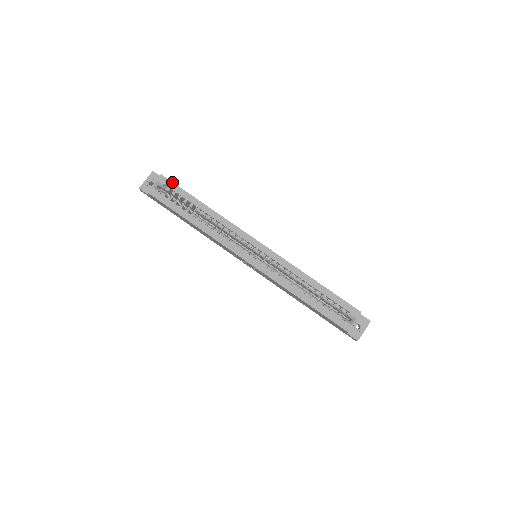
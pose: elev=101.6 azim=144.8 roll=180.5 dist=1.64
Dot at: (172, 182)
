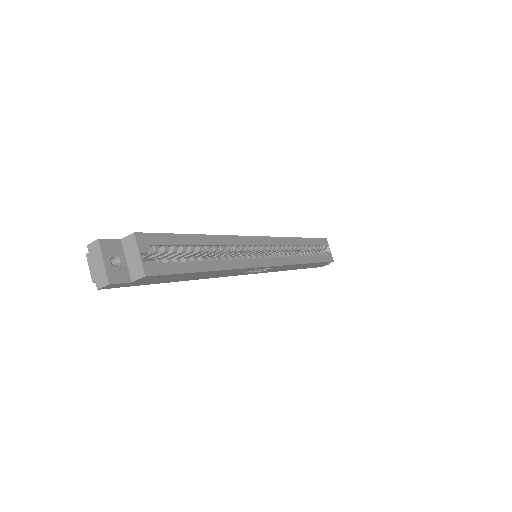
Dot at: (154, 233)
